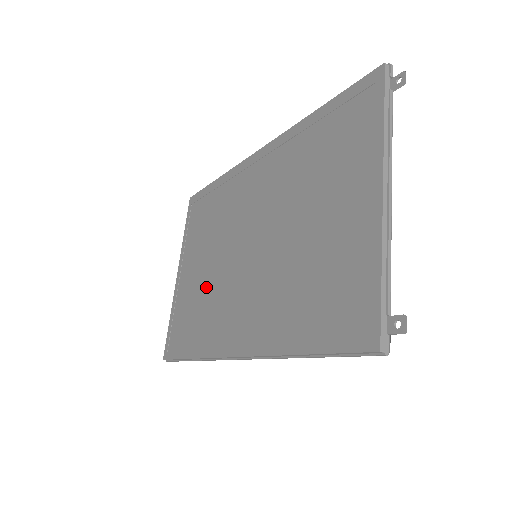
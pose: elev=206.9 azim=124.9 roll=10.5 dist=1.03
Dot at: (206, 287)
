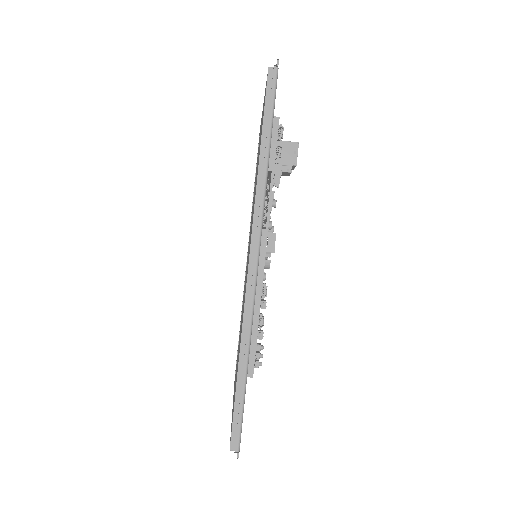
Dot at: occluded
